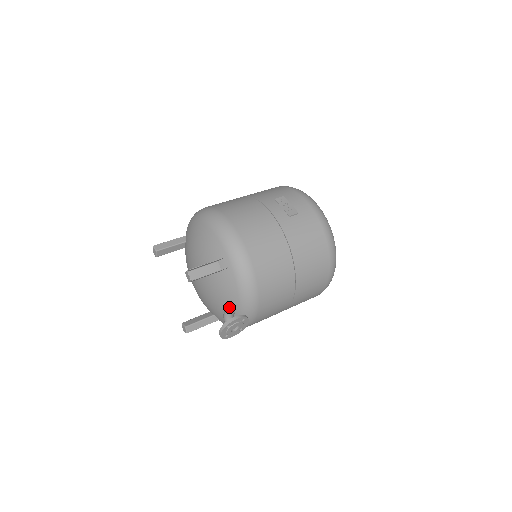
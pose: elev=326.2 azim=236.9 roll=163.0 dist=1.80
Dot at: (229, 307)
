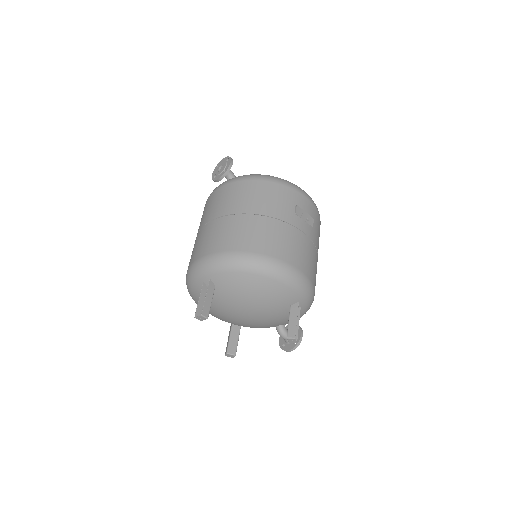
Dot at: (283, 326)
